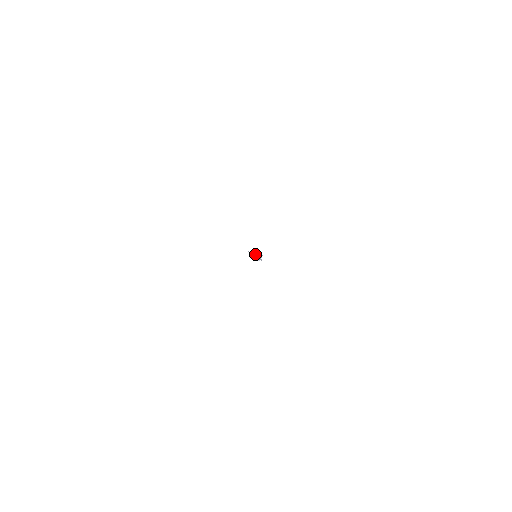
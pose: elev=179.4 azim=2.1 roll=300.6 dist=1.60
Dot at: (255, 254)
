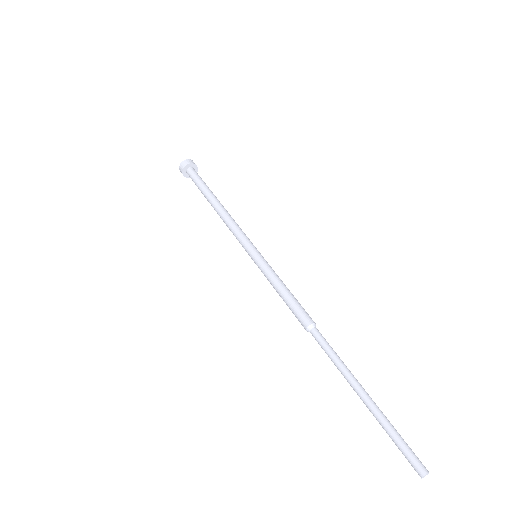
Dot at: (305, 329)
